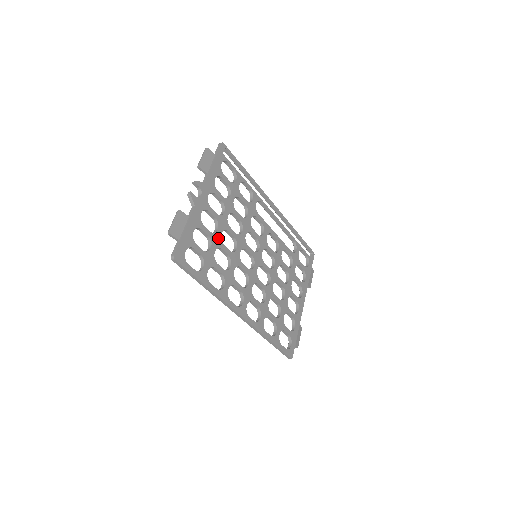
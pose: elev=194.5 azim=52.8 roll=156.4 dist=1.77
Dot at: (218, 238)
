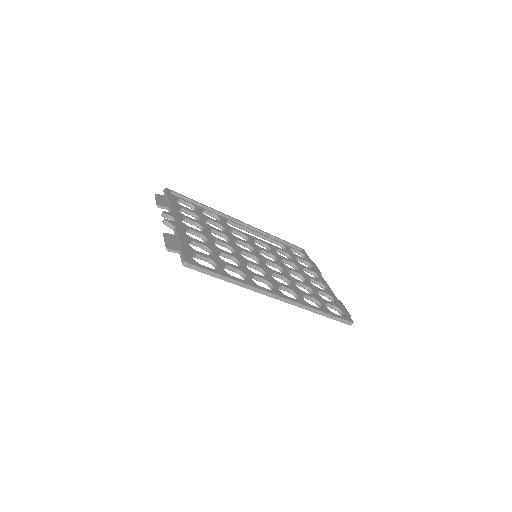
Dot at: (213, 246)
